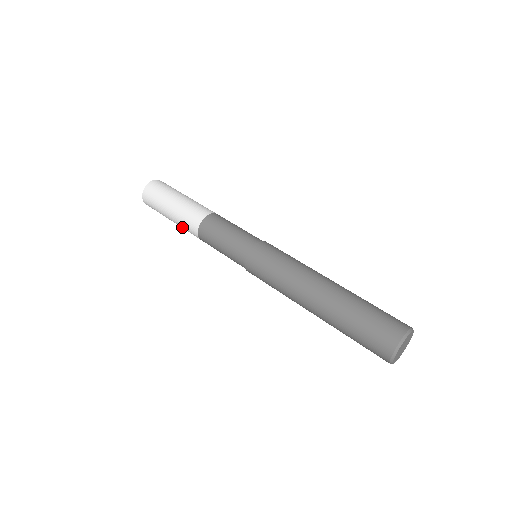
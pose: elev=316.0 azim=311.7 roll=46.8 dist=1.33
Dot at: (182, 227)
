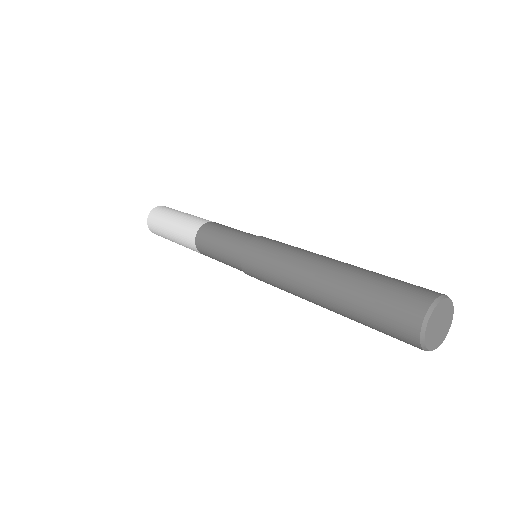
Dot at: (180, 235)
